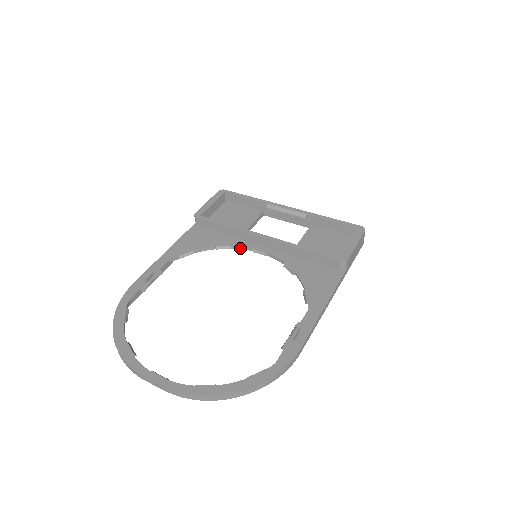
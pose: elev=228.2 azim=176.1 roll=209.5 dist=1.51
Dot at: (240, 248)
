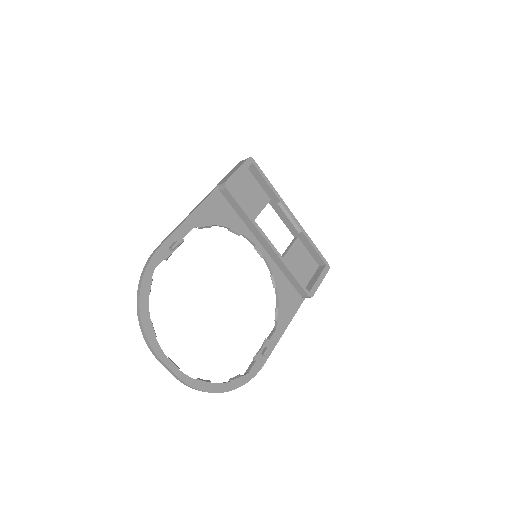
Dot at: (245, 237)
